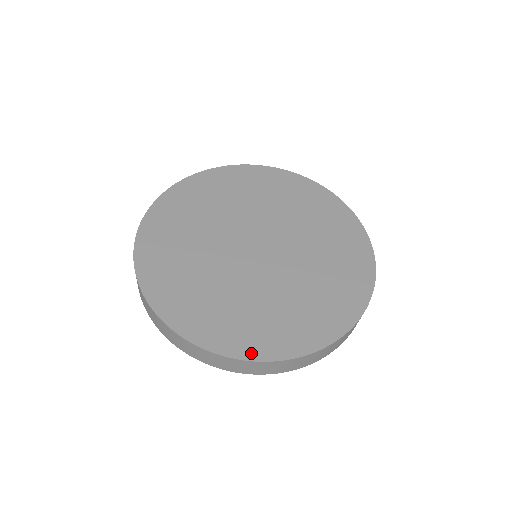
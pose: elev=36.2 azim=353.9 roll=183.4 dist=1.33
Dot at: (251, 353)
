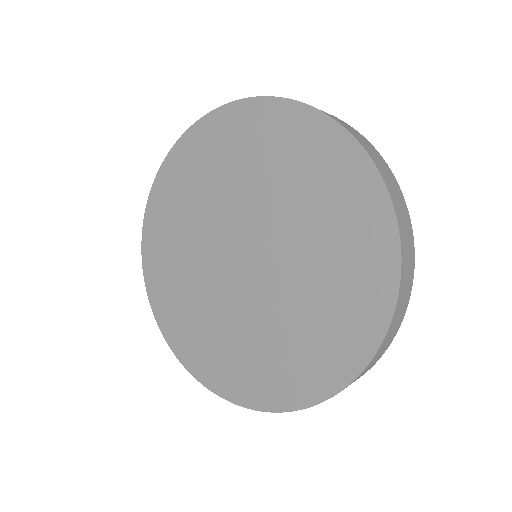
Dot at: (224, 391)
